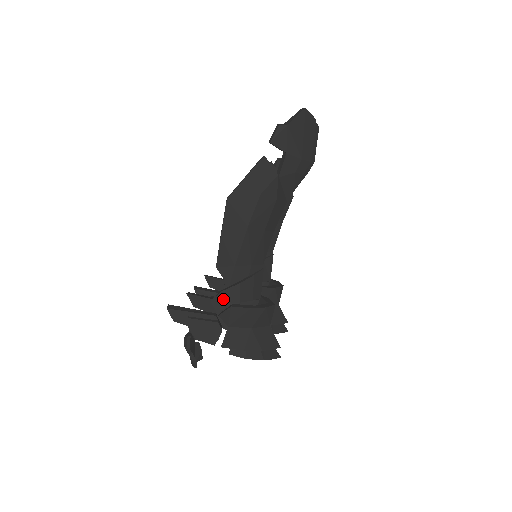
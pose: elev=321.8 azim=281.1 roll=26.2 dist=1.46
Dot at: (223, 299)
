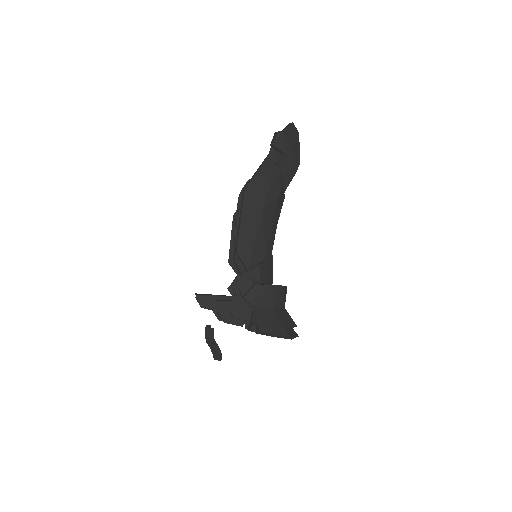
Dot at: (247, 280)
